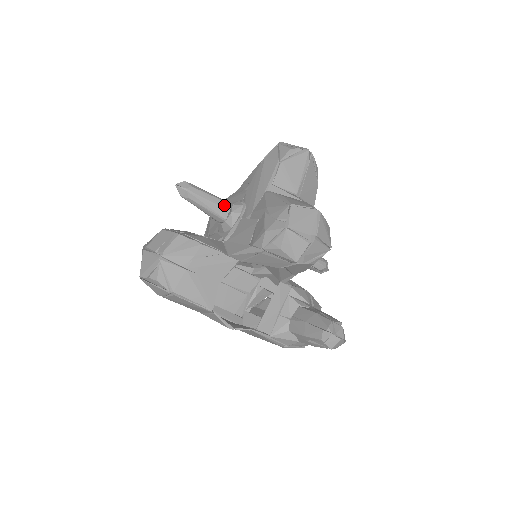
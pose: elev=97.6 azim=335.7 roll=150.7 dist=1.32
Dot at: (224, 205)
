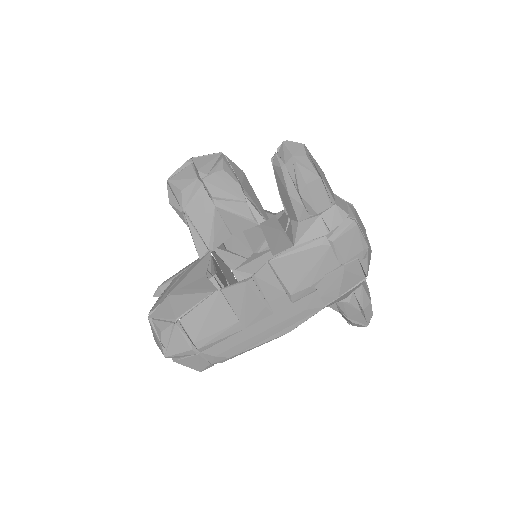
Dot at: (192, 263)
